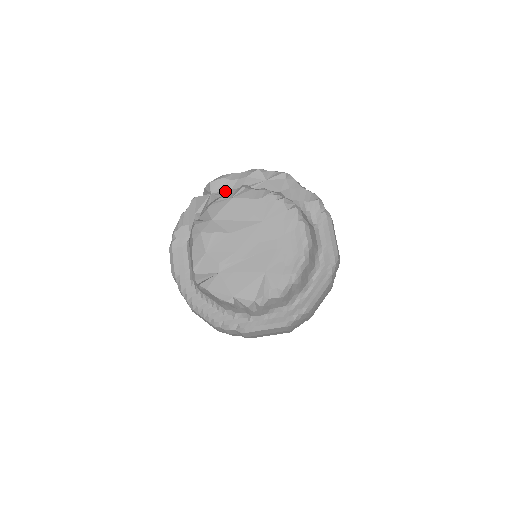
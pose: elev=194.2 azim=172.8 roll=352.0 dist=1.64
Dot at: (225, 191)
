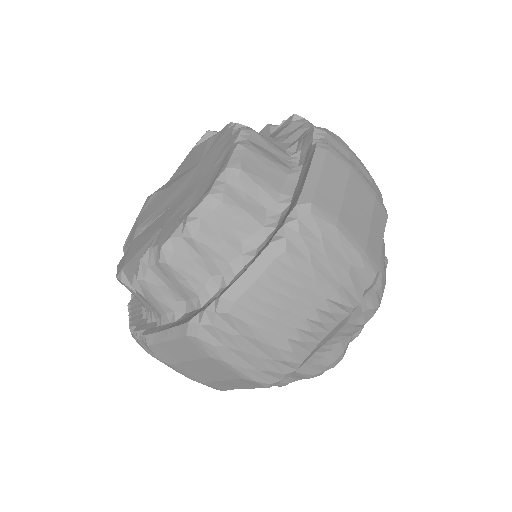
Dot at: occluded
